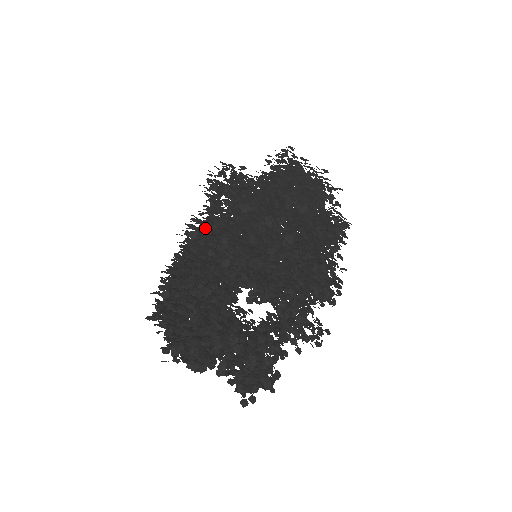
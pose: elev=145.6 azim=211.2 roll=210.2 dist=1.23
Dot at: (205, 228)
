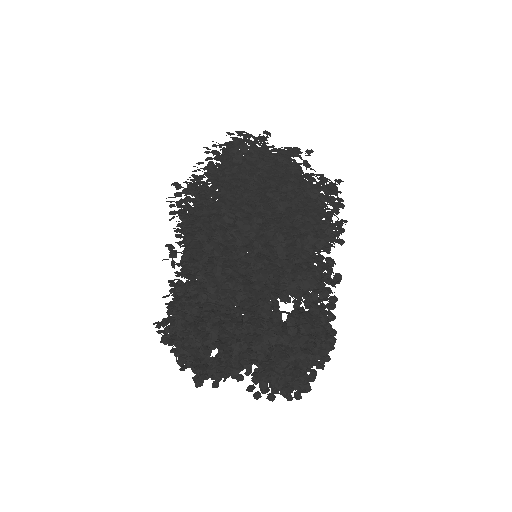
Dot at: occluded
